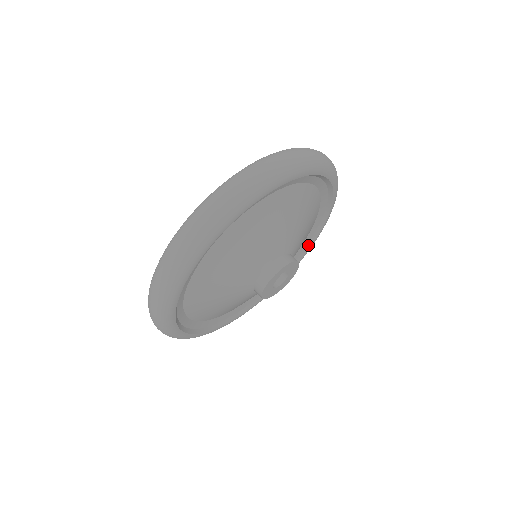
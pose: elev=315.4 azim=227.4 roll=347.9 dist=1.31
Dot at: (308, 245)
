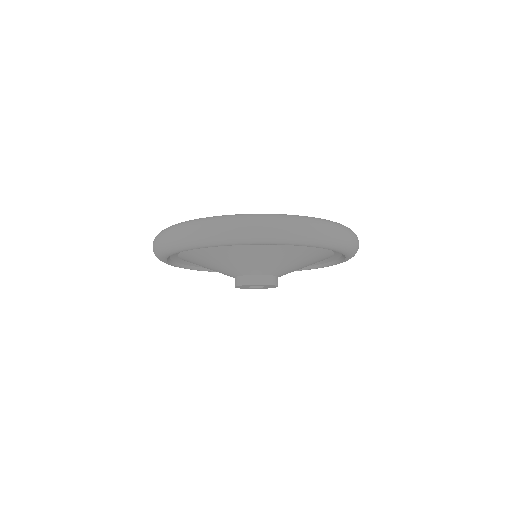
Dot at: (324, 264)
